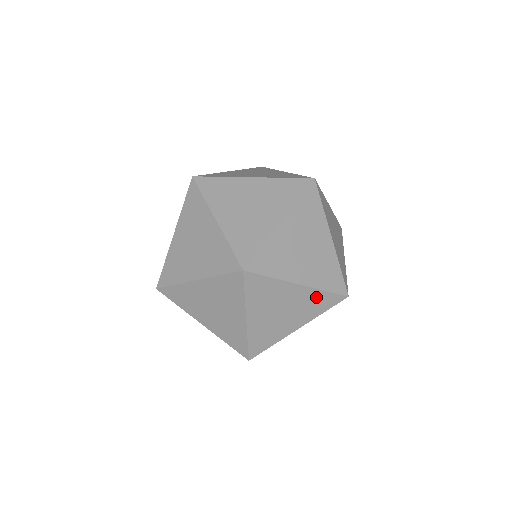
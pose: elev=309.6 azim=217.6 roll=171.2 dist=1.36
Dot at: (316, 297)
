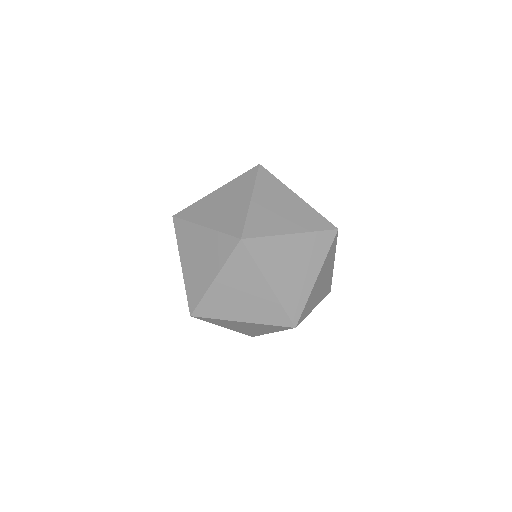
Dot at: (329, 281)
